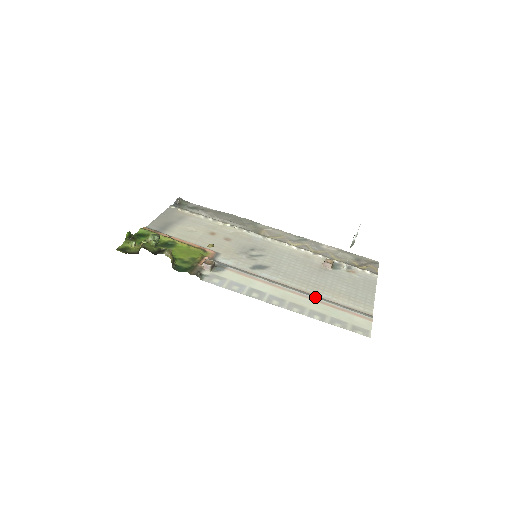
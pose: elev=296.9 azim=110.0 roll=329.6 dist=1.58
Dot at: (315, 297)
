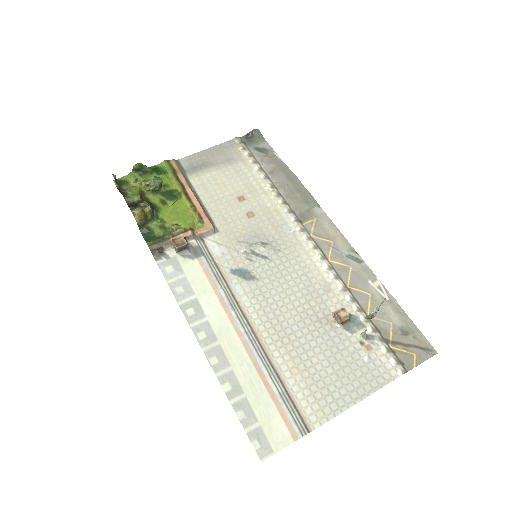
Dot at: (260, 357)
